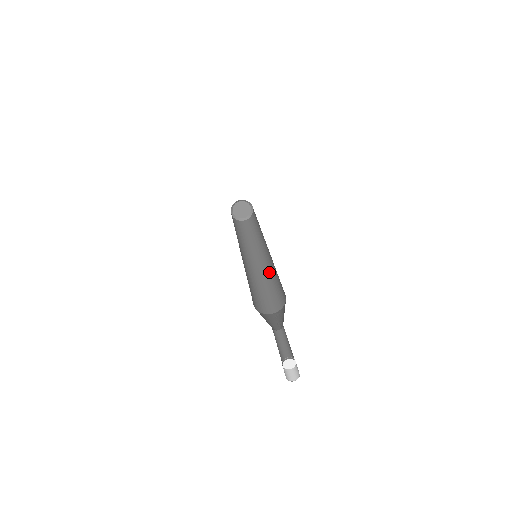
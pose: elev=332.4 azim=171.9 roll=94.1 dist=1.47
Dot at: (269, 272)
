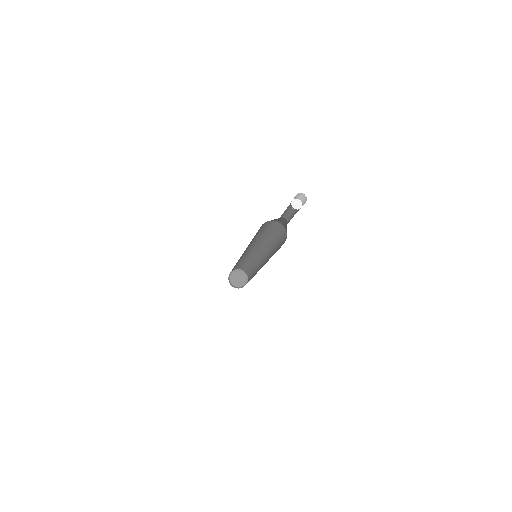
Dot at: (268, 260)
